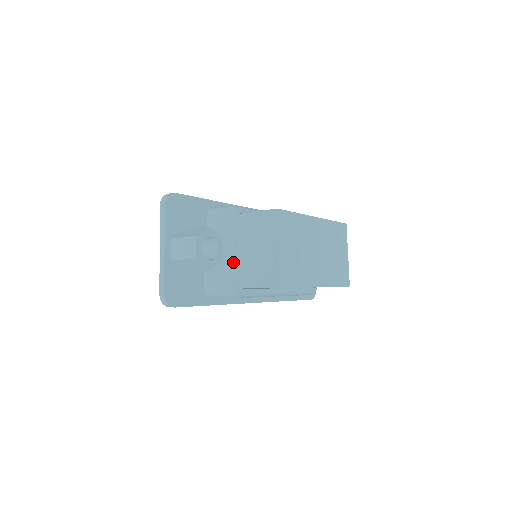
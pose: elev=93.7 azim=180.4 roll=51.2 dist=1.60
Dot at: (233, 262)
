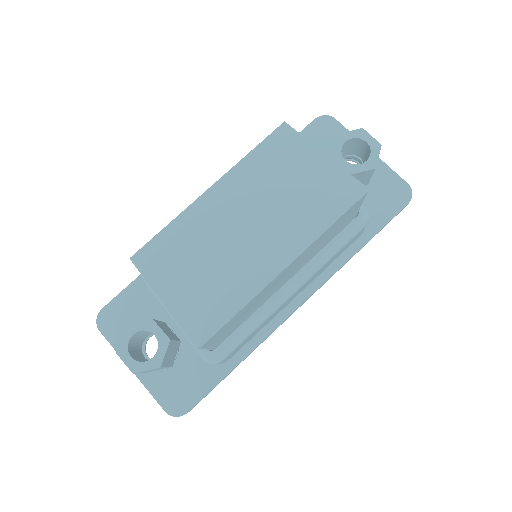
Dot at: occluded
